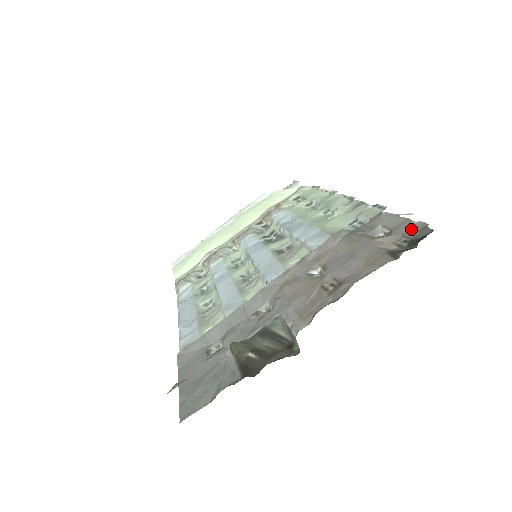
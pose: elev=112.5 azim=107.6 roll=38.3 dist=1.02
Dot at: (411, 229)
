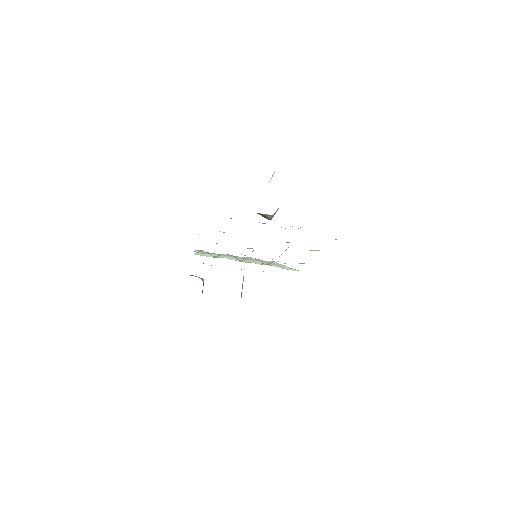
Dot at: occluded
